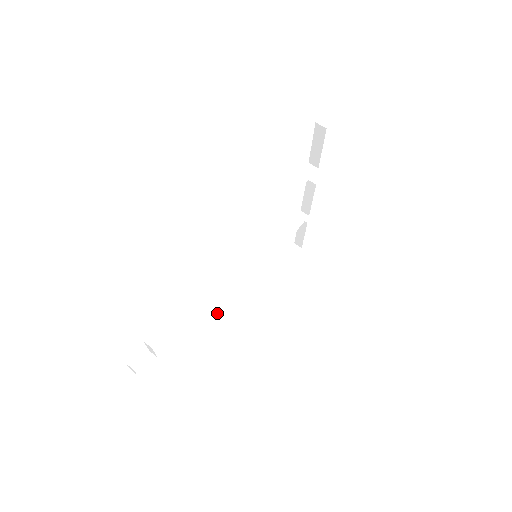
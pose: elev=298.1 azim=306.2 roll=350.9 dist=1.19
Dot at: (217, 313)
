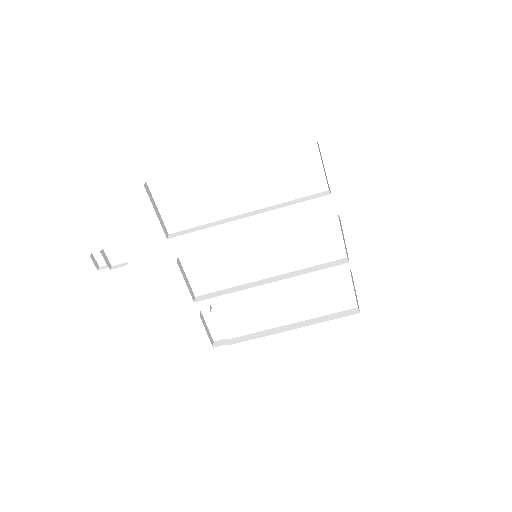
Dot at: (214, 293)
